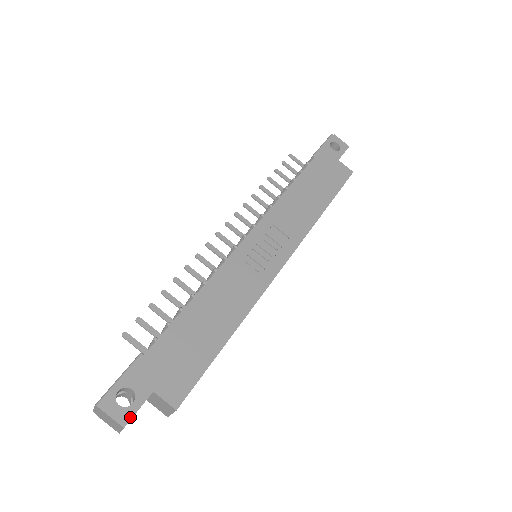
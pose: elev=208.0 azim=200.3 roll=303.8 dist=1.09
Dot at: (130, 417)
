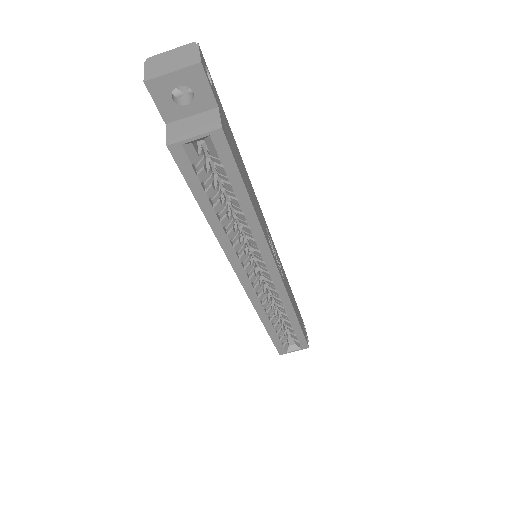
Dot at: (206, 73)
